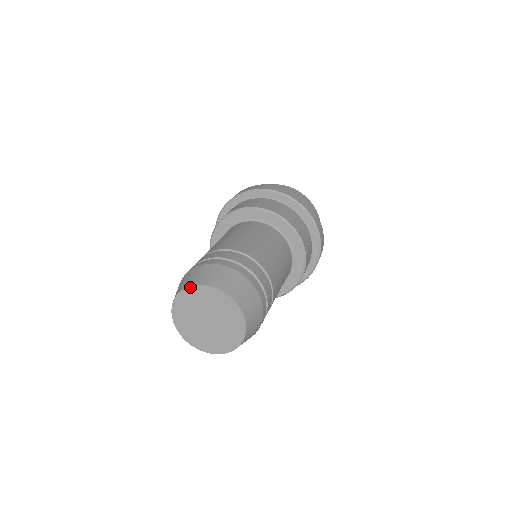
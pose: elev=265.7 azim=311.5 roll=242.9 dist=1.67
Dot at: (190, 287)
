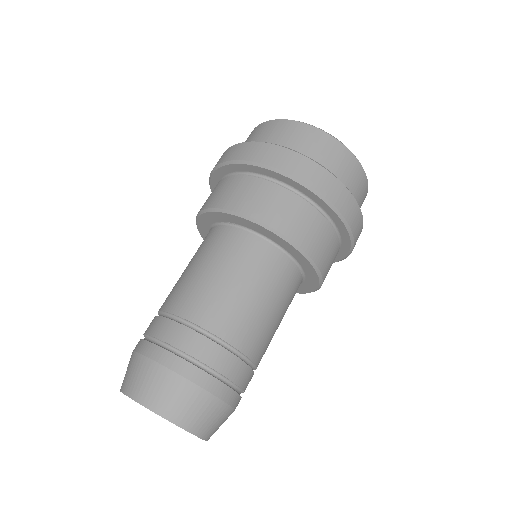
Dot at: occluded
